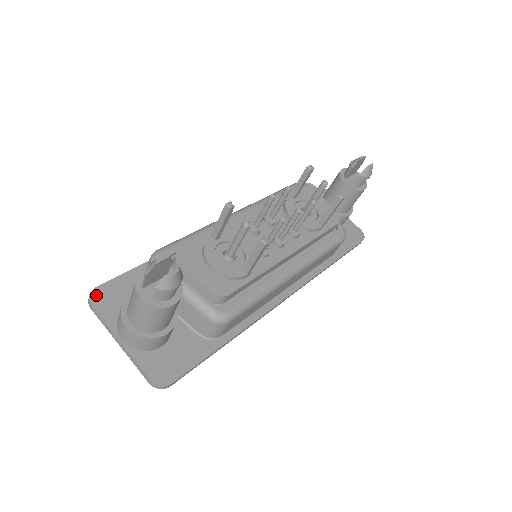
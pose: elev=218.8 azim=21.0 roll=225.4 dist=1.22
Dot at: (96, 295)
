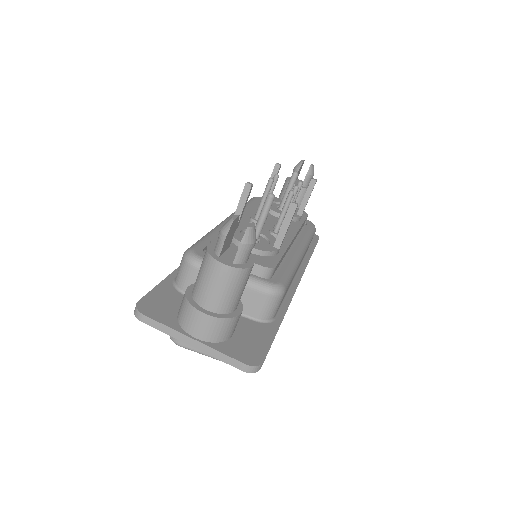
Dot at: (143, 307)
